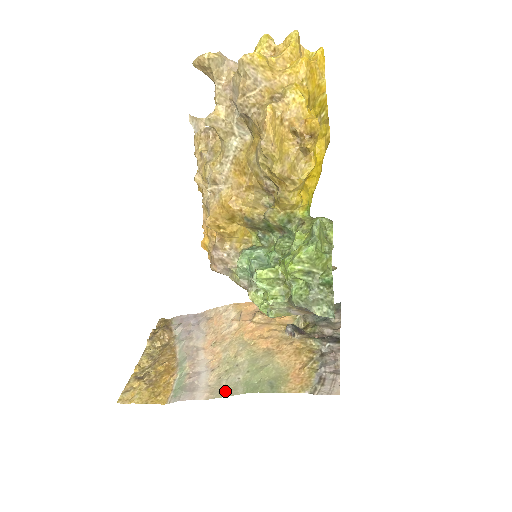
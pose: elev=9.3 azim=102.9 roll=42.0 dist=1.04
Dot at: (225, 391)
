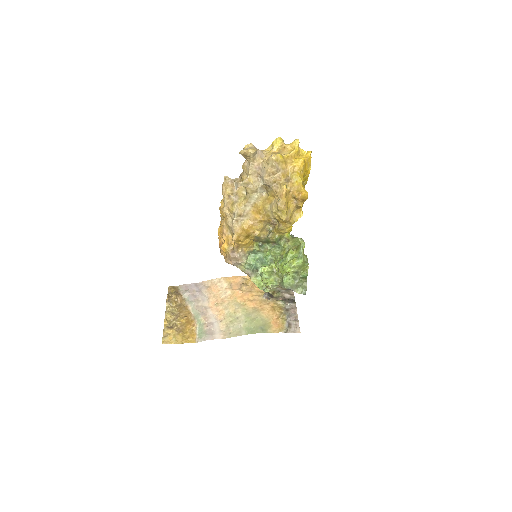
Dot at: (234, 333)
